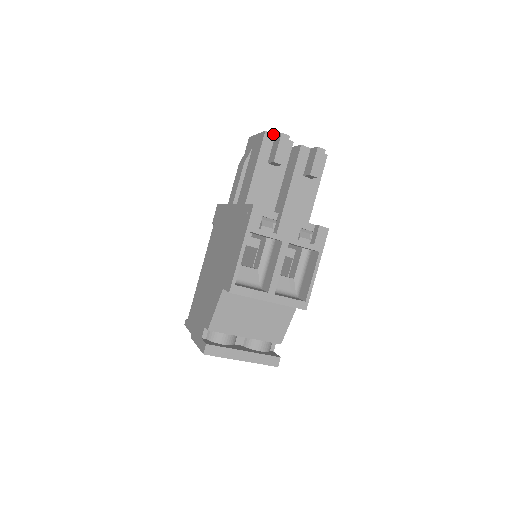
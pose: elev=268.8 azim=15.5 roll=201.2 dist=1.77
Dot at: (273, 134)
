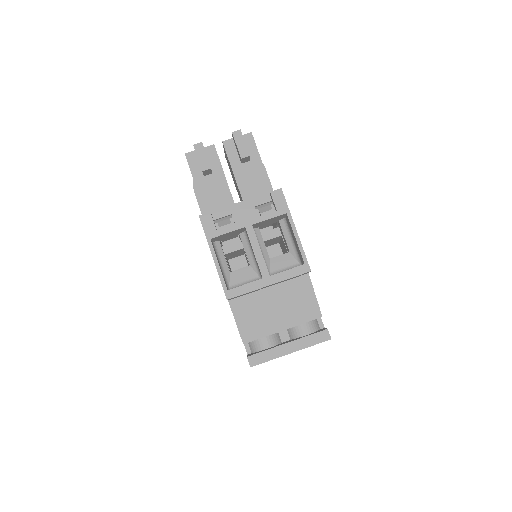
Dot at: (193, 151)
